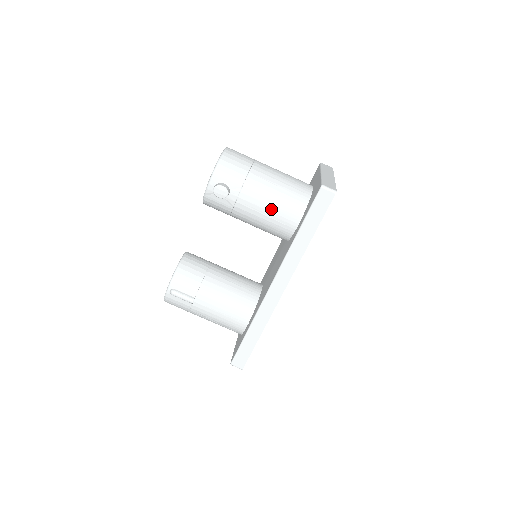
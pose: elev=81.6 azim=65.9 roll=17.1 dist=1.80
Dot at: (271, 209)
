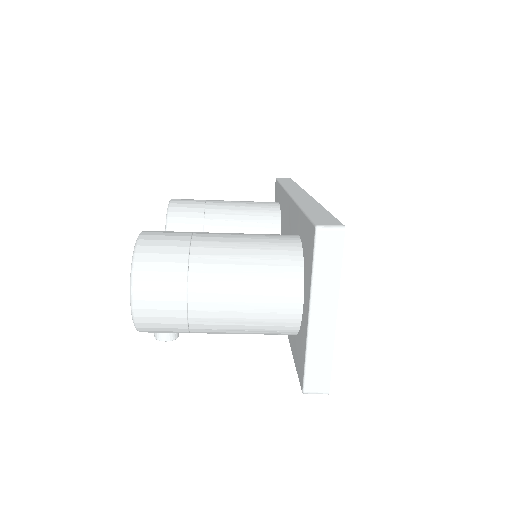
Dot at: occluded
